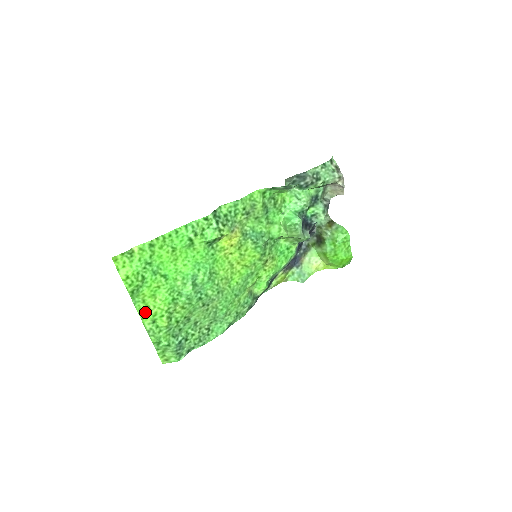
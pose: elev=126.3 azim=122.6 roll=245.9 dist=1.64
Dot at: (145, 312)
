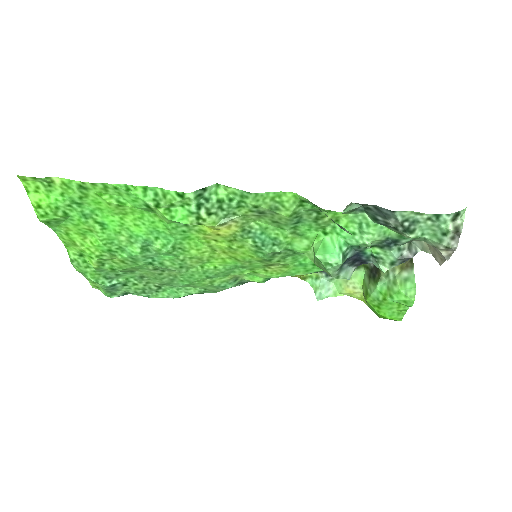
Dot at: (69, 243)
